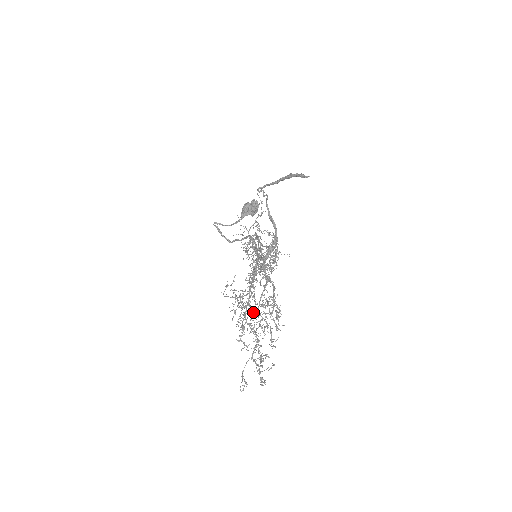
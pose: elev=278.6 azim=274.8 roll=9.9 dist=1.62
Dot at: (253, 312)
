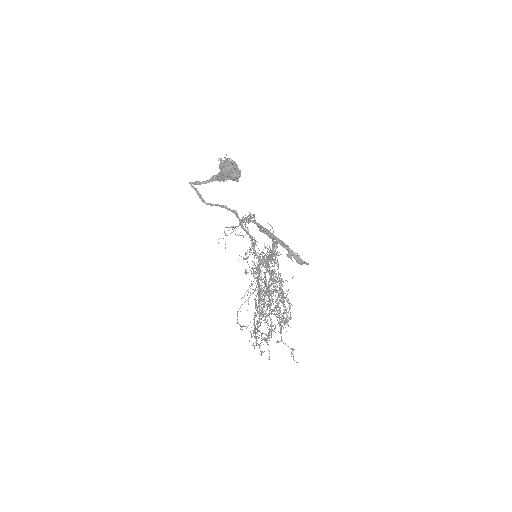
Dot at: (262, 256)
